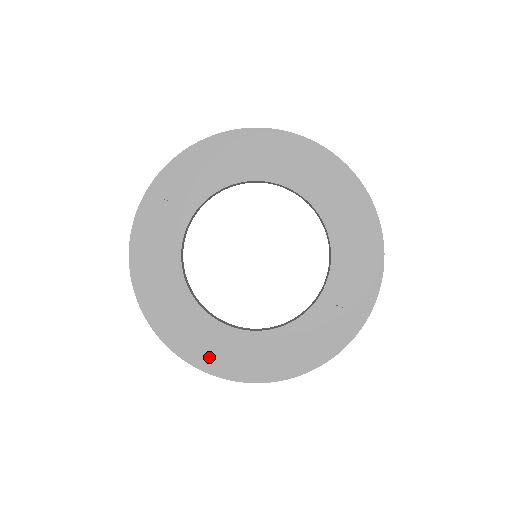
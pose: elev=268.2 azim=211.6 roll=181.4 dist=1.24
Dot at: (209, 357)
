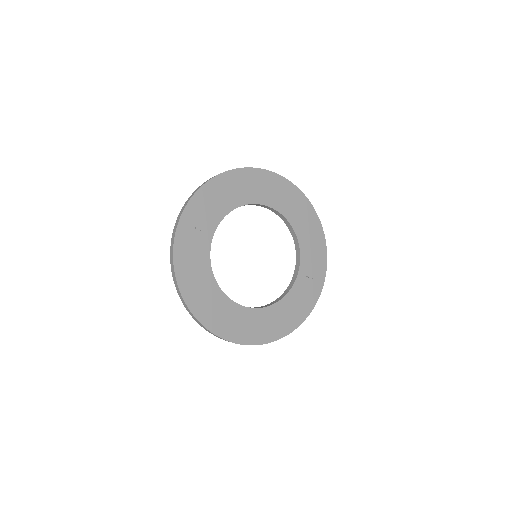
Dot at: (242, 333)
